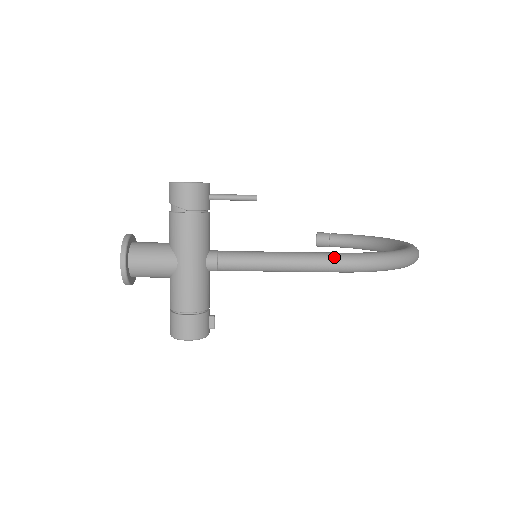
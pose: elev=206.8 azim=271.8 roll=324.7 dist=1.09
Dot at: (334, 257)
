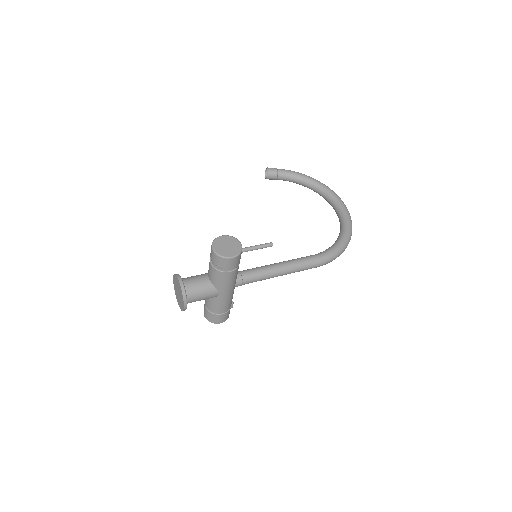
Dot at: (313, 263)
